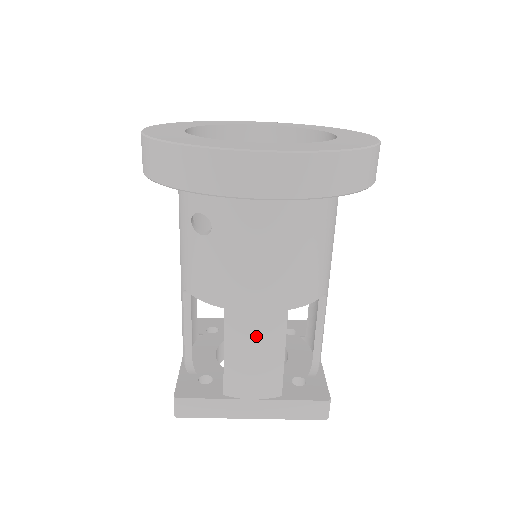
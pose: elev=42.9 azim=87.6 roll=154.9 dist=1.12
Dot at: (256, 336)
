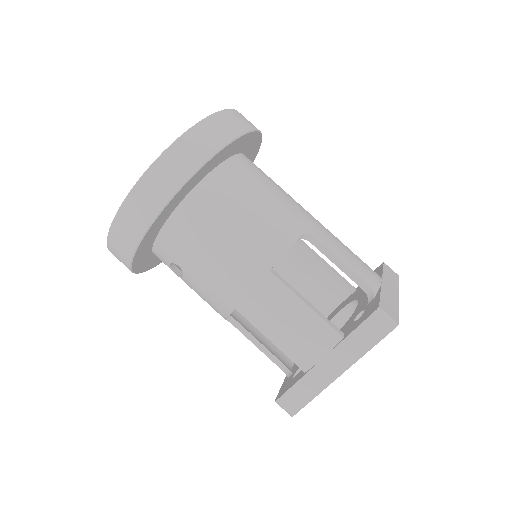
Dot at: (269, 308)
